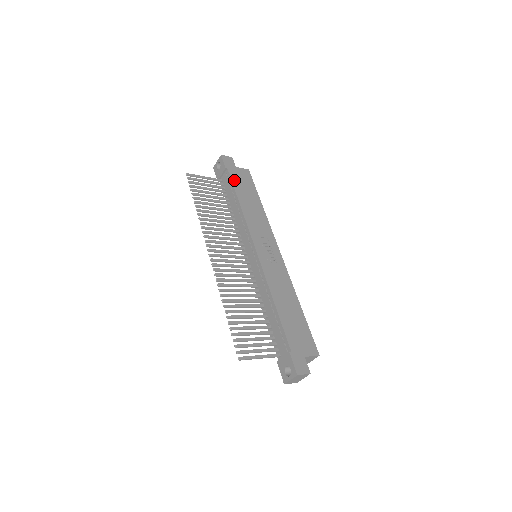
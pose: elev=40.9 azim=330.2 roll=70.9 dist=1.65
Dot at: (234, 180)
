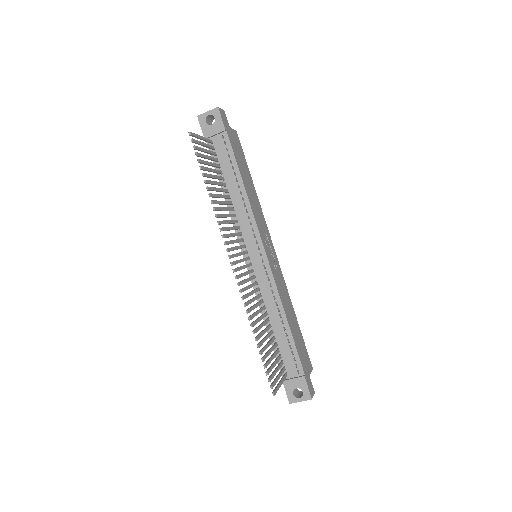
Dot at: (234, 150)
